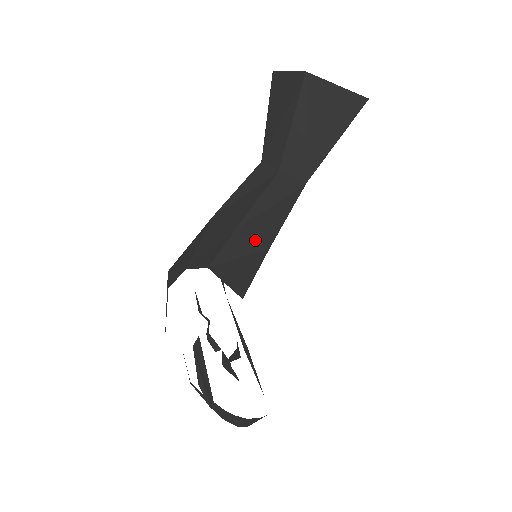
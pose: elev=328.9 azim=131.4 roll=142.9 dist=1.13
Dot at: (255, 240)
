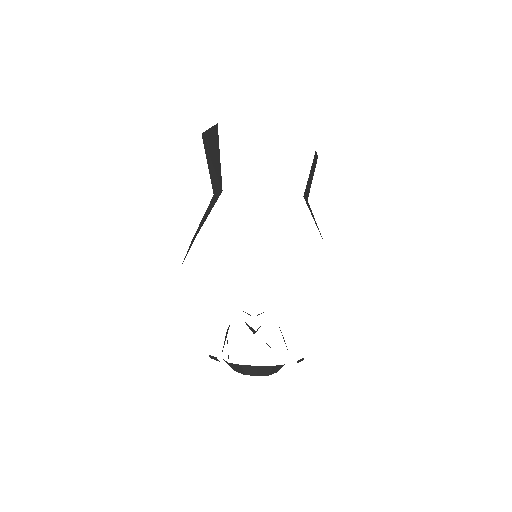
Dot at: occluded
